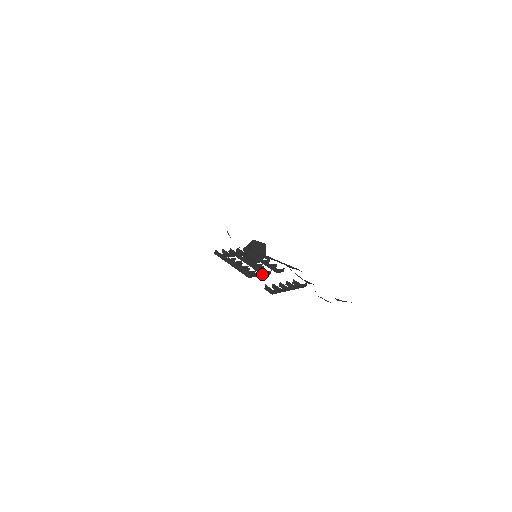
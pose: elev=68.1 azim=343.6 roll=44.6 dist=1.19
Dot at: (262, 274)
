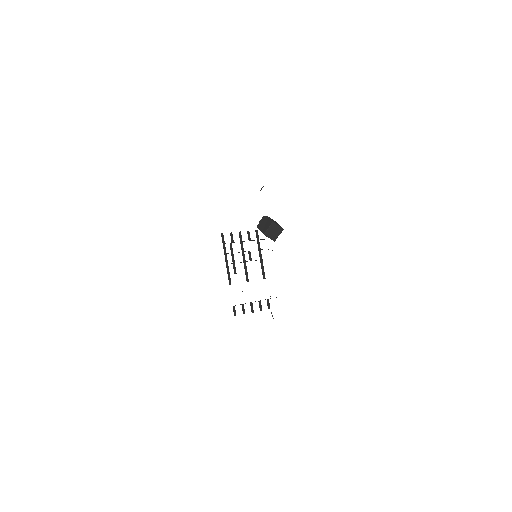
Dot at: (246, 280)
